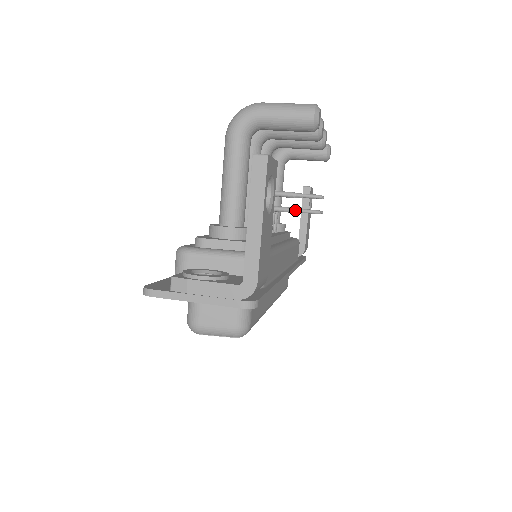
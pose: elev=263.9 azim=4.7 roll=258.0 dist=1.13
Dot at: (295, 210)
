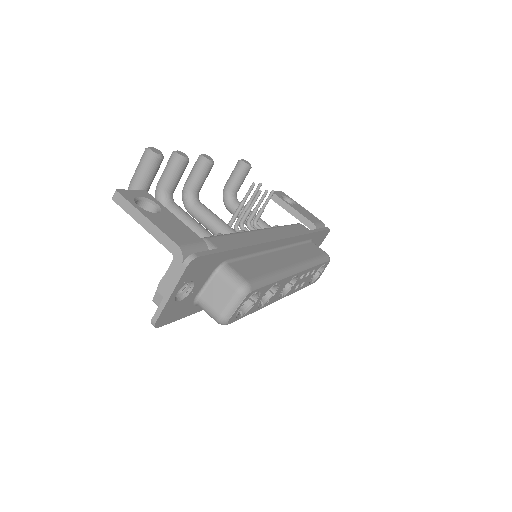
Dot at: (249, 208)
